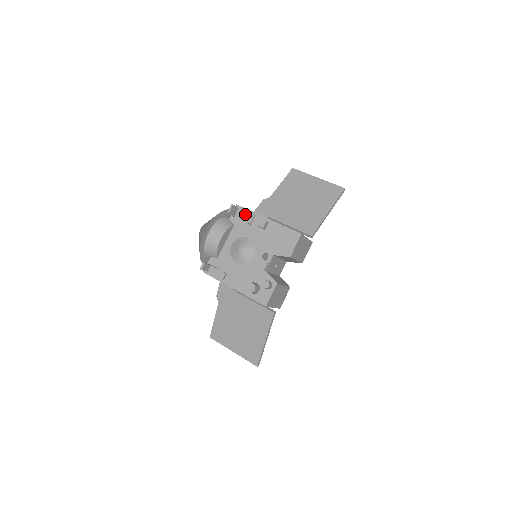
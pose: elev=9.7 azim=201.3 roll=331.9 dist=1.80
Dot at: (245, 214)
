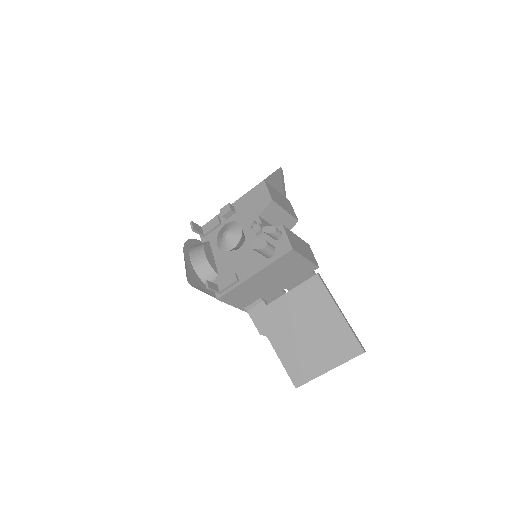
Dot at: (210, 223)
